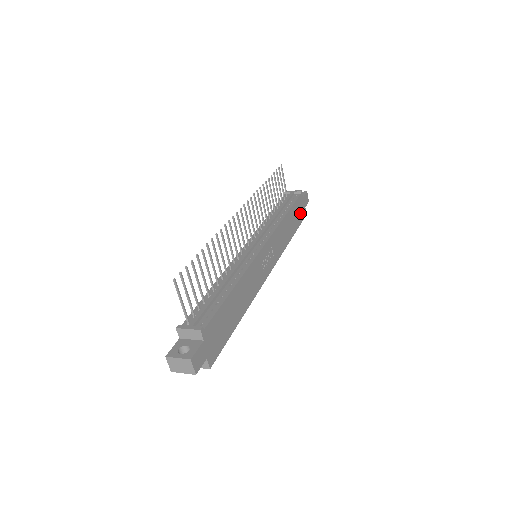
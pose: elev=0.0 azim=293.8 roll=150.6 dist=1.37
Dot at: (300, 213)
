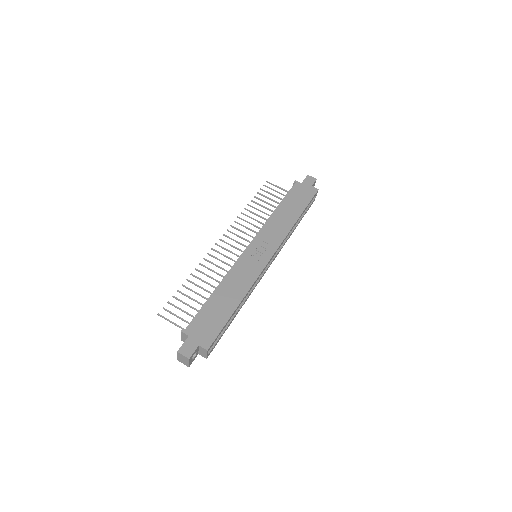
Dot at: (304, 195)
